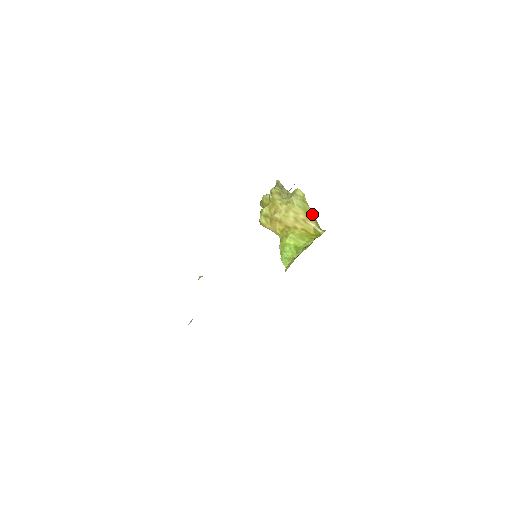
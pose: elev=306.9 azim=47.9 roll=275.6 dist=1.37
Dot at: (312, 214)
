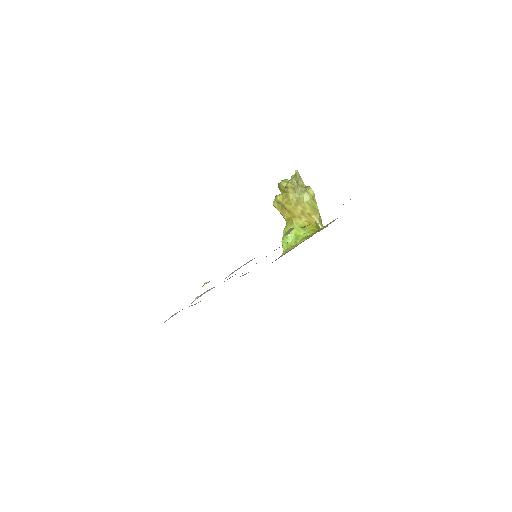
Dot at: (318, 210)
